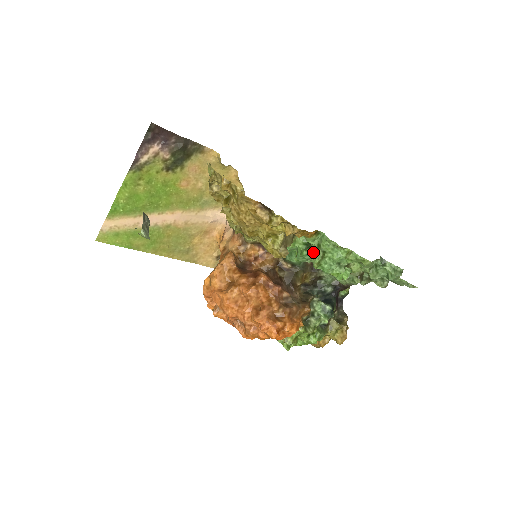
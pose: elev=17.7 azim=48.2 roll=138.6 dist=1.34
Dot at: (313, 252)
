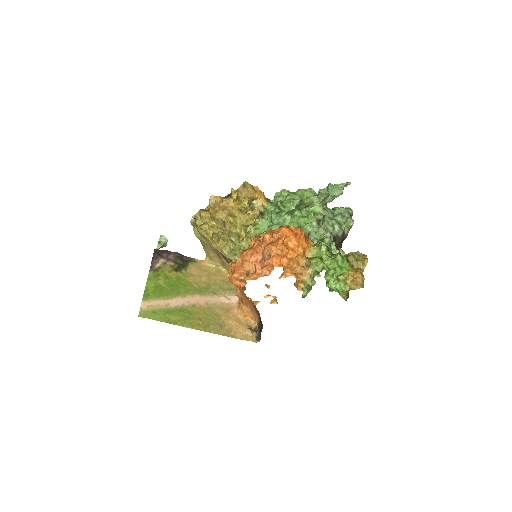
Dot at: (276, 209)
